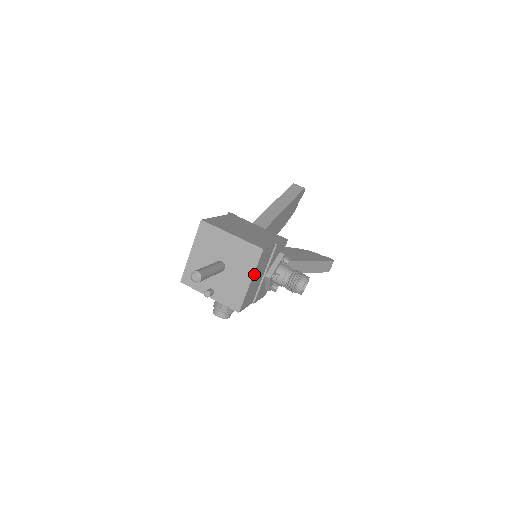
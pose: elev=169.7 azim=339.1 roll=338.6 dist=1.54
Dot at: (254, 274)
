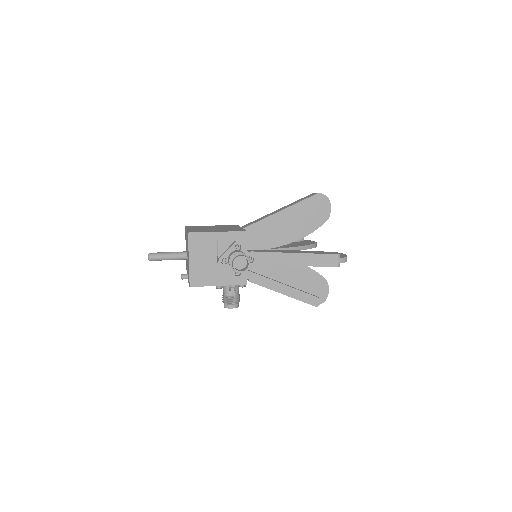
Dot at: (191, 254)
